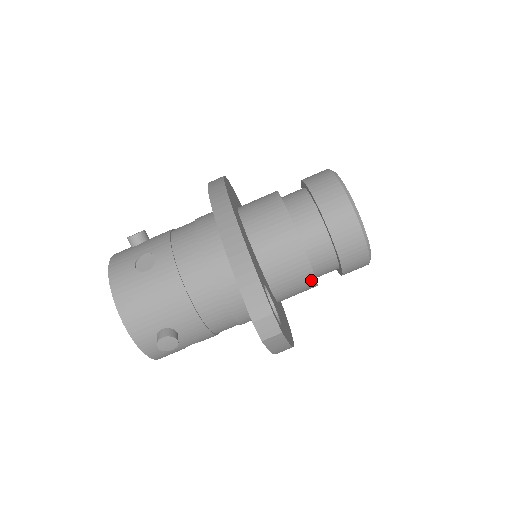
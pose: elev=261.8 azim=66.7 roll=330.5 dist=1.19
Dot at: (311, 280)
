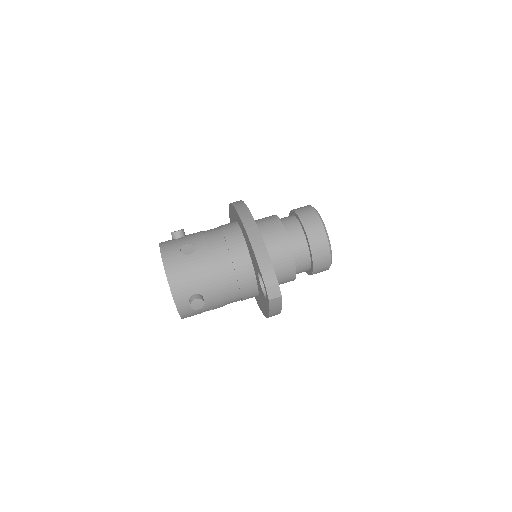
Dot at: (293, 274)
